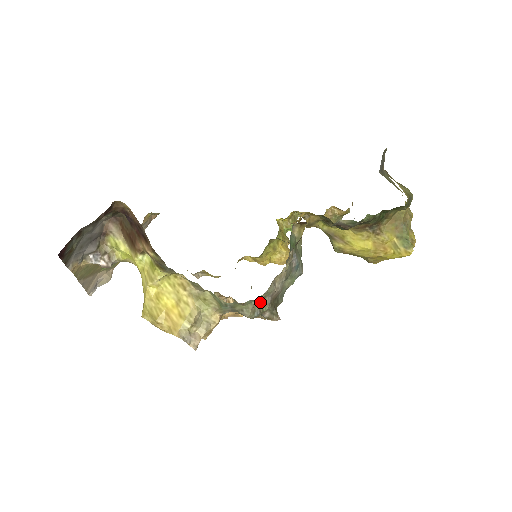
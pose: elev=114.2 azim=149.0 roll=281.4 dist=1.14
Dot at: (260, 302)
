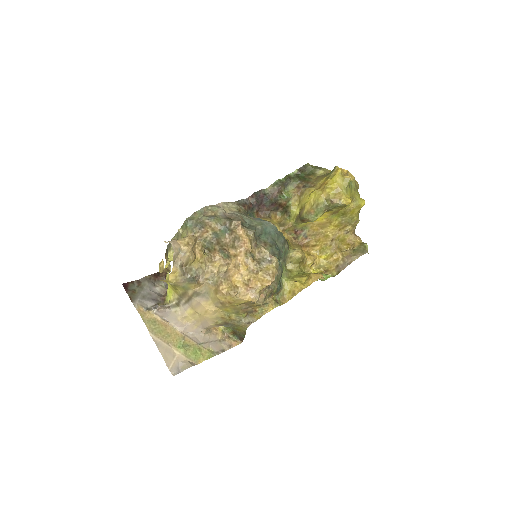
Dot at: (213, 215)
